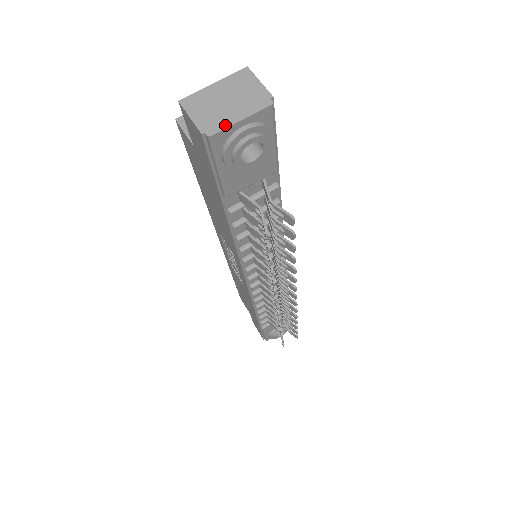
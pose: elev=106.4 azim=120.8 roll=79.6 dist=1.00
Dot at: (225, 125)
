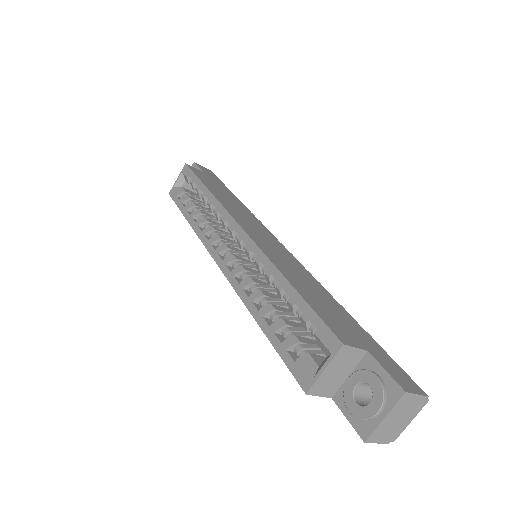
Dot at: (402, 431)
